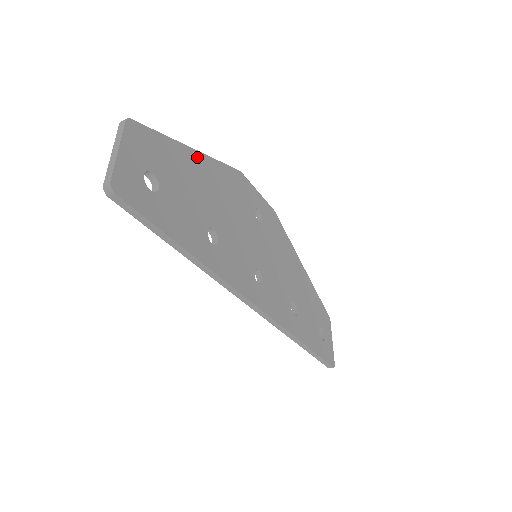
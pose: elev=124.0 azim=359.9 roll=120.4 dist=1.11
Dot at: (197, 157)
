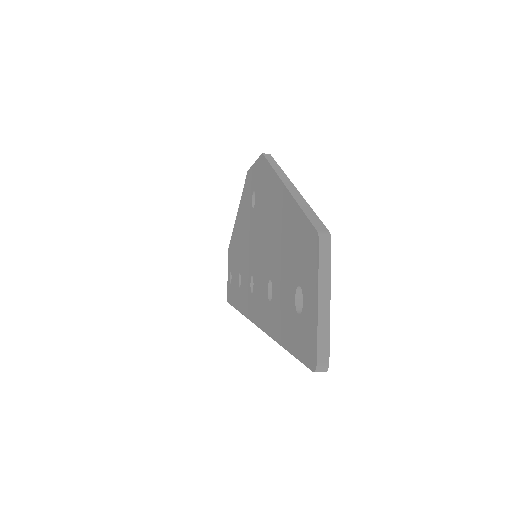
Dot at: occluded
